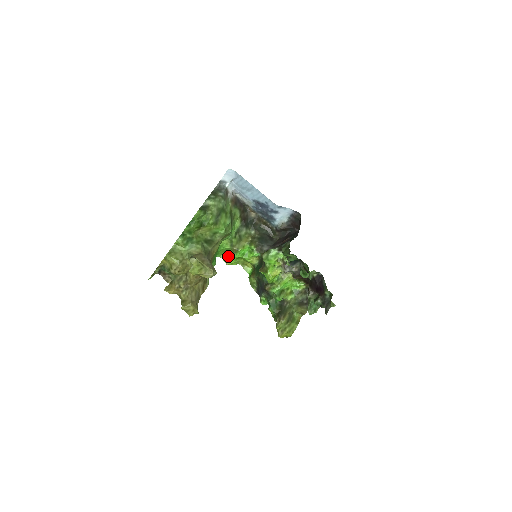
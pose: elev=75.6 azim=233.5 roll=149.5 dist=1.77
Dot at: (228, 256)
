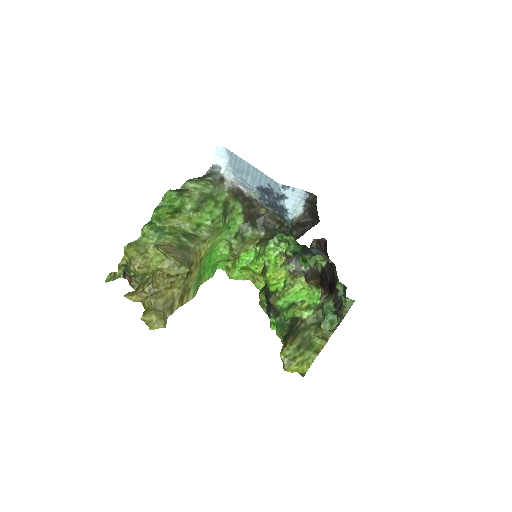
Dot at: (232, 267)
